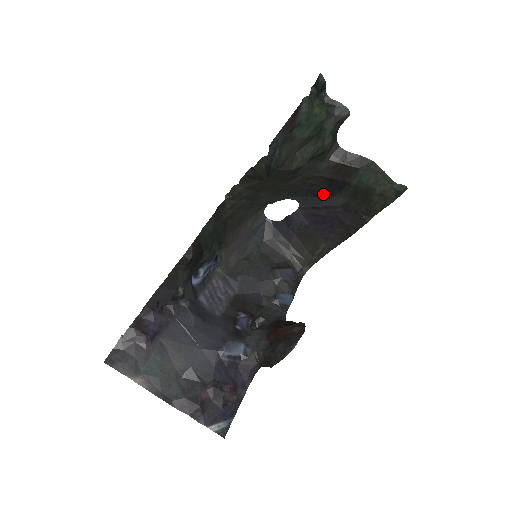
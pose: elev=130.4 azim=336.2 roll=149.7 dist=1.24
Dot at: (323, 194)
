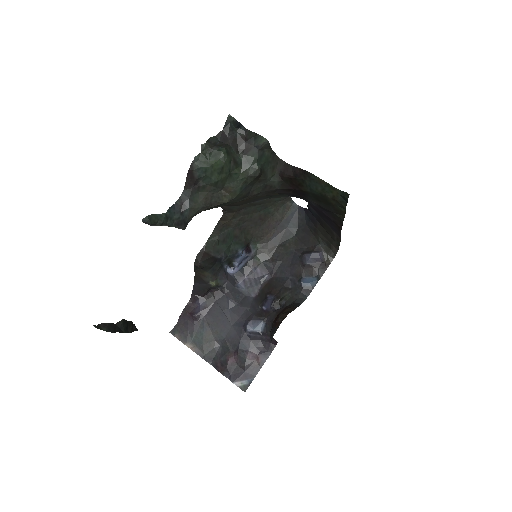
Dot at: (300, 198)
